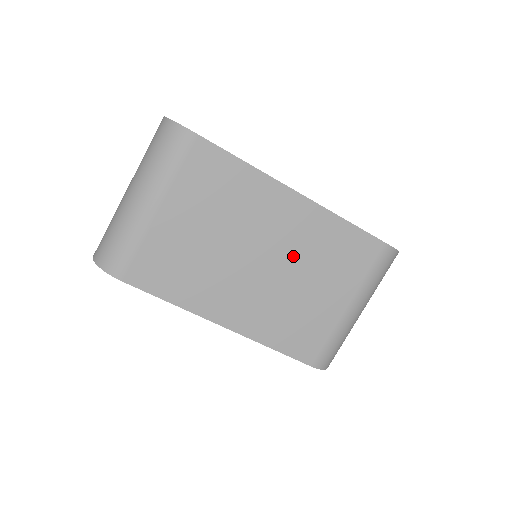
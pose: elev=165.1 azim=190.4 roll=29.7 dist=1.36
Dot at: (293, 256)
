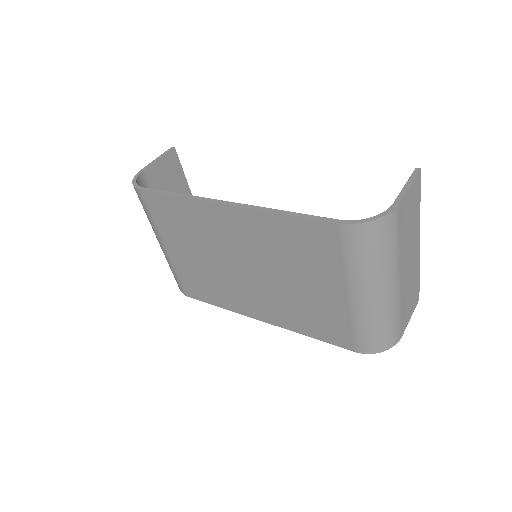
Dot at: (264, 259)
